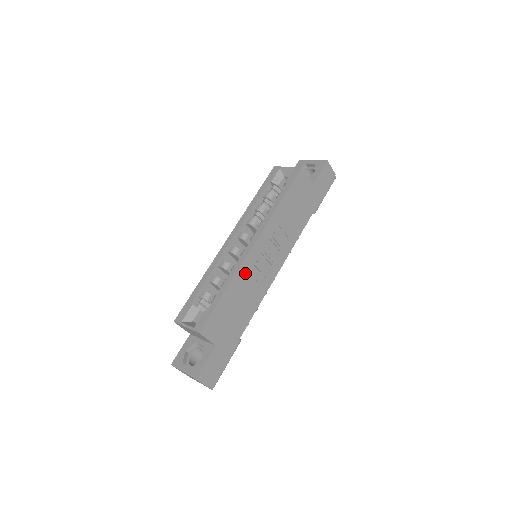
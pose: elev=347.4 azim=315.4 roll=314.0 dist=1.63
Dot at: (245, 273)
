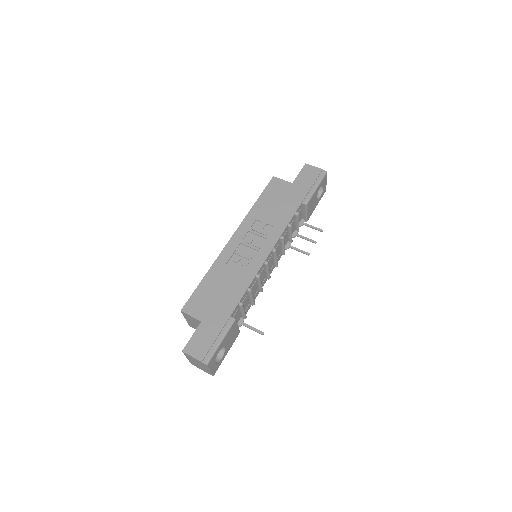
Dot at: (225, 261)
